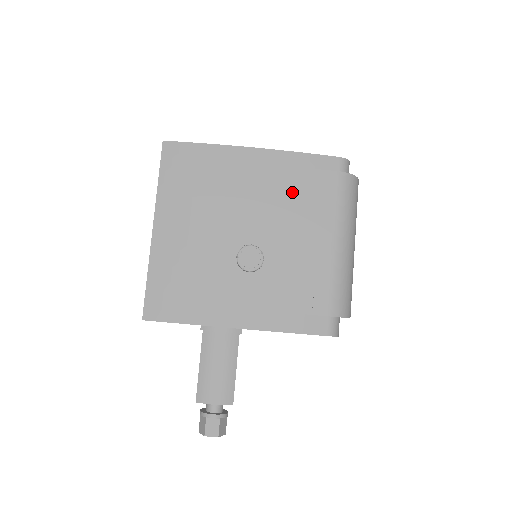
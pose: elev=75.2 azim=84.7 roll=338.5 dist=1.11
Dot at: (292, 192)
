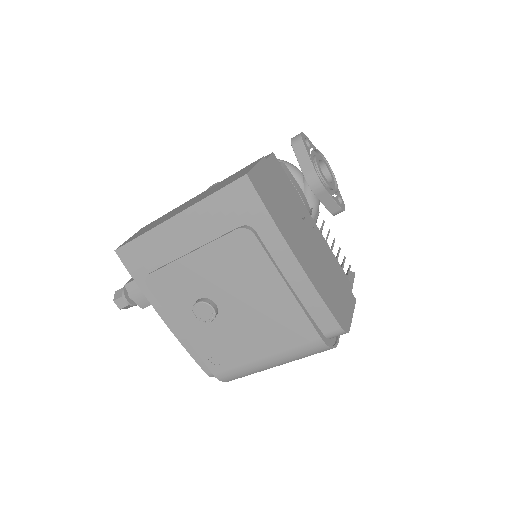
Dot at: (278, 313)
